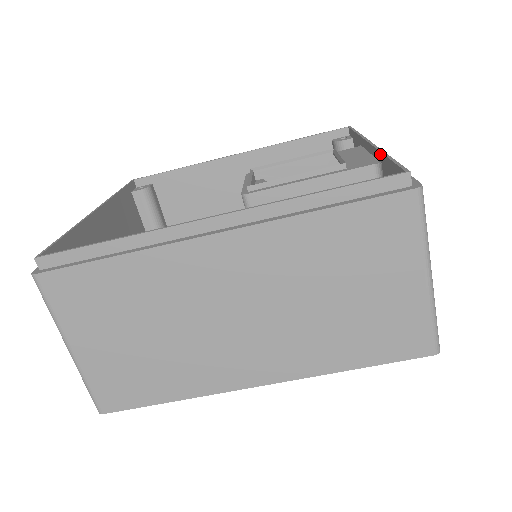
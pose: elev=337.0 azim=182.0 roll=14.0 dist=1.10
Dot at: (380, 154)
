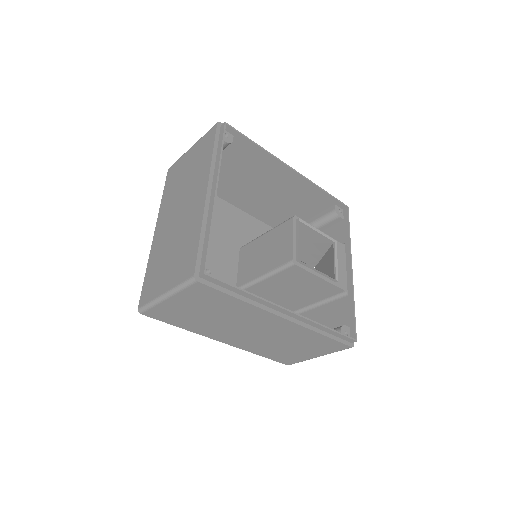
Dot at: (352, 293)
